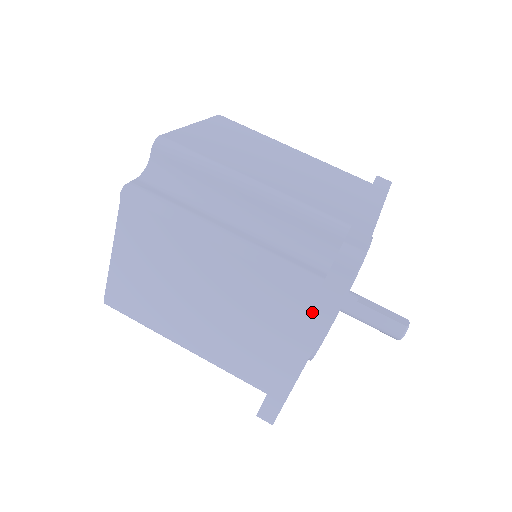
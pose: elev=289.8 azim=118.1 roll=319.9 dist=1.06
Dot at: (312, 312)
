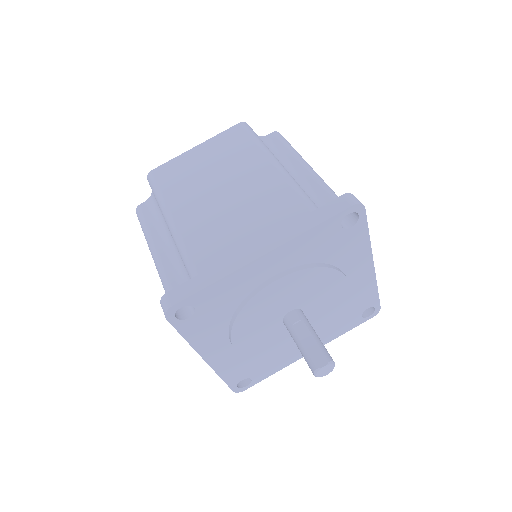
Dot at: occluded
